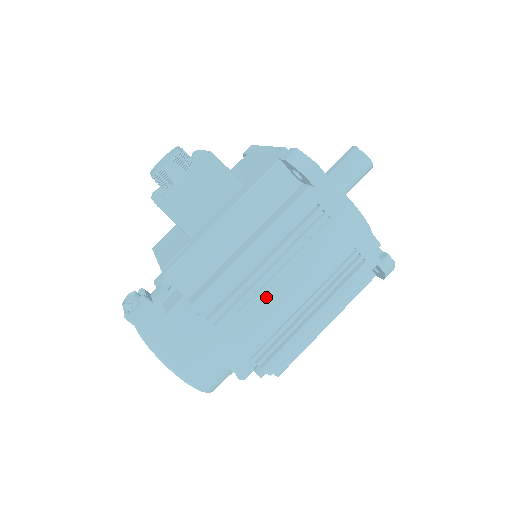
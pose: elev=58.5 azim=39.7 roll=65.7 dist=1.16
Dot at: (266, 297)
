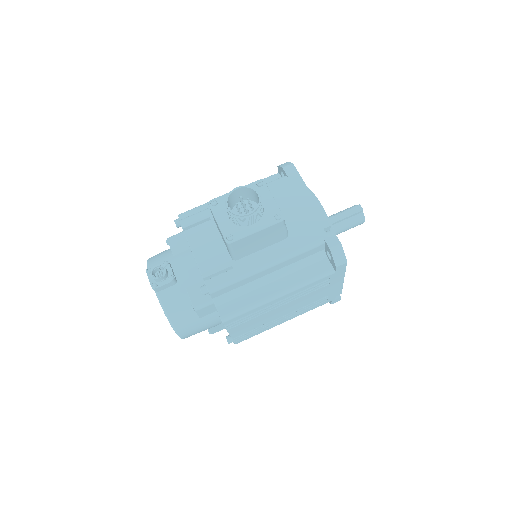
Dot at: (265, 316)
